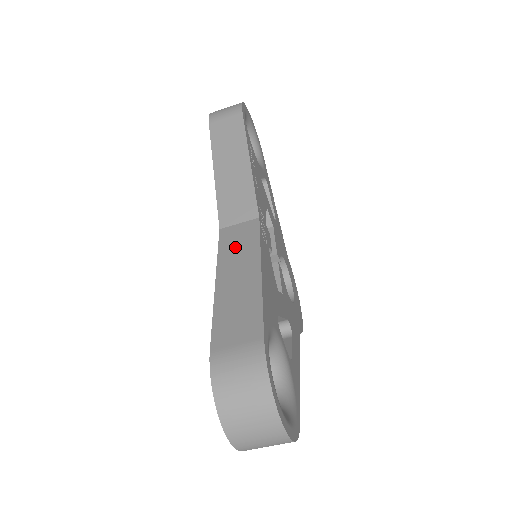
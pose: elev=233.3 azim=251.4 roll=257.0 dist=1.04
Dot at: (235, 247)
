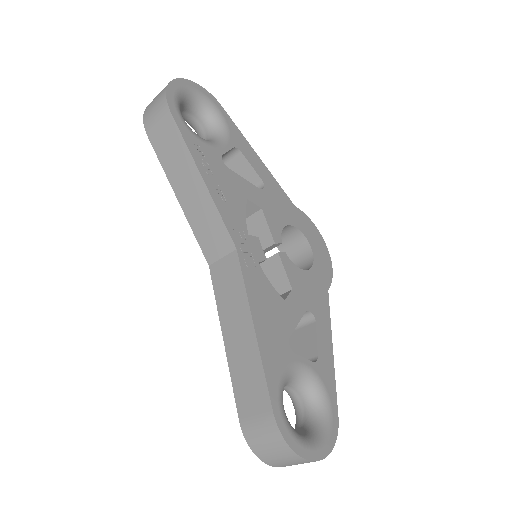
Dot at: (227, 293)
